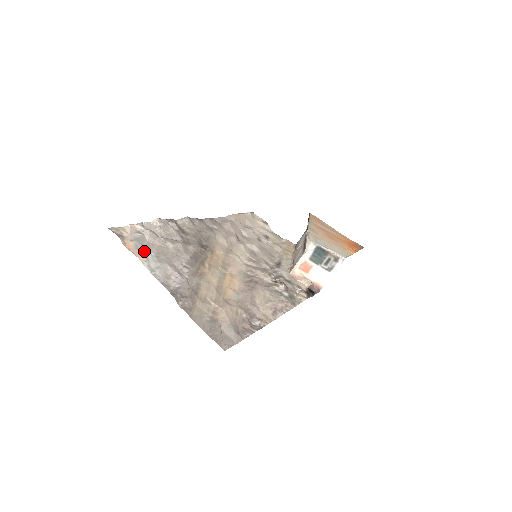
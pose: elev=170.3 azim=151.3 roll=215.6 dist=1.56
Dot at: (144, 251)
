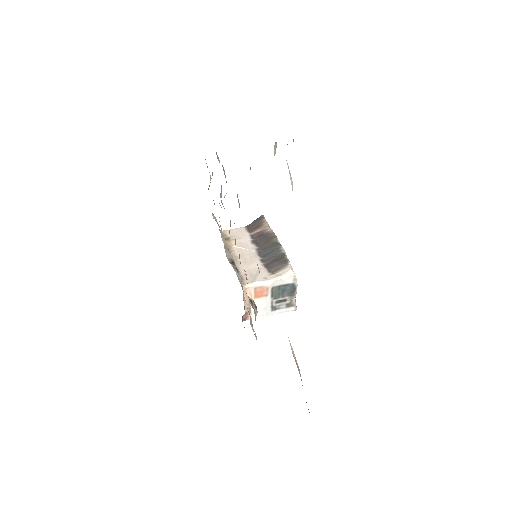
Dot at: occluded
